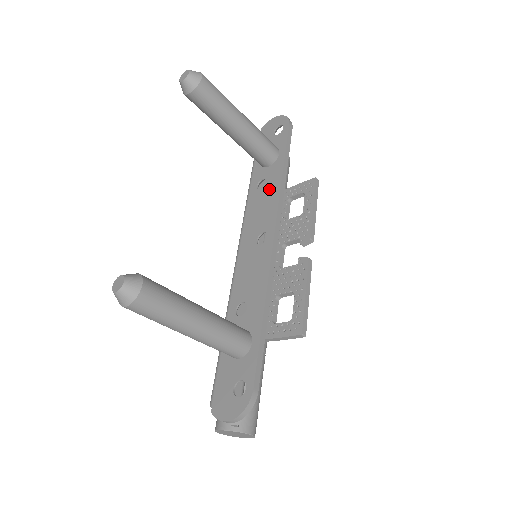
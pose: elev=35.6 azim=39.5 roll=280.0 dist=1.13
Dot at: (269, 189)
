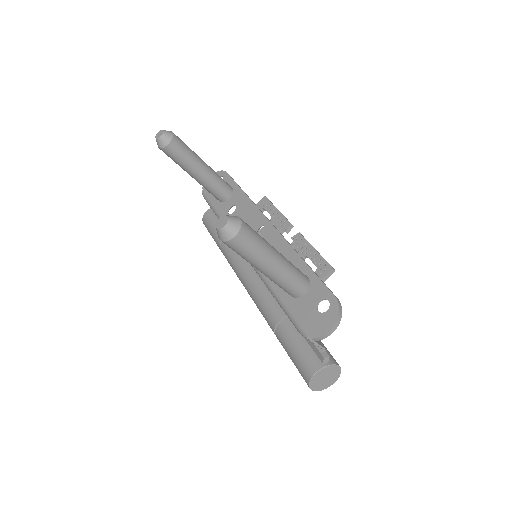
Dot at: (242, 207)
